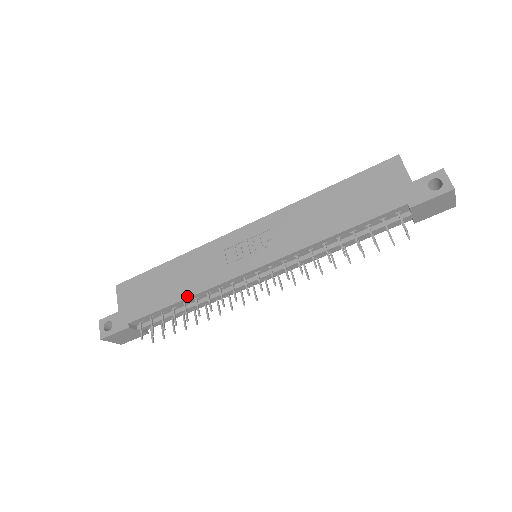
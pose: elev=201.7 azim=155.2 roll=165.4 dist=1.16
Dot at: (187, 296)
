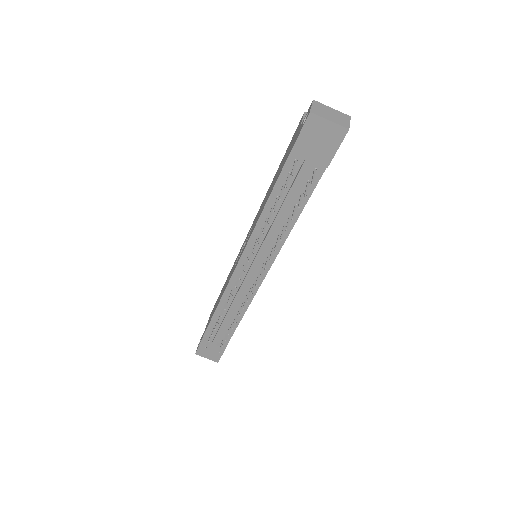
Dot at: (218, 303)
